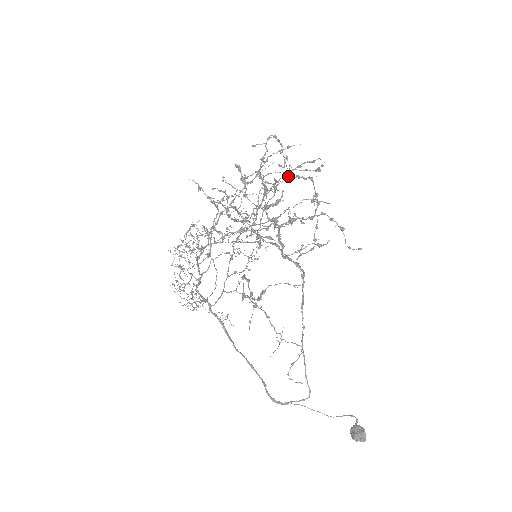
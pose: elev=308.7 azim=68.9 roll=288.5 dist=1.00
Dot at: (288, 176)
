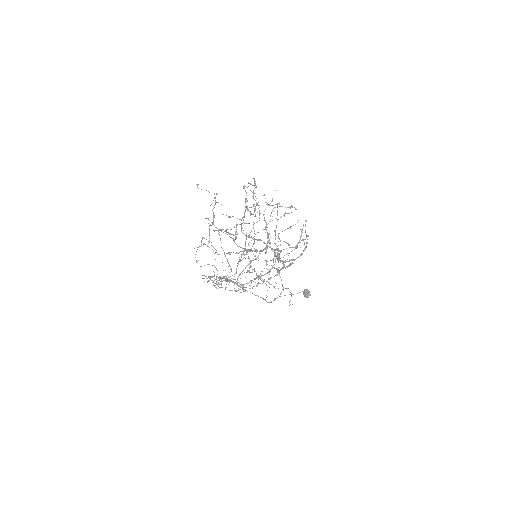
Dot at: (271, 213)
